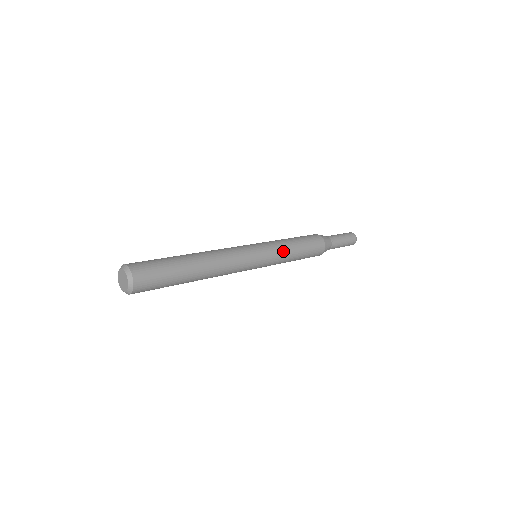
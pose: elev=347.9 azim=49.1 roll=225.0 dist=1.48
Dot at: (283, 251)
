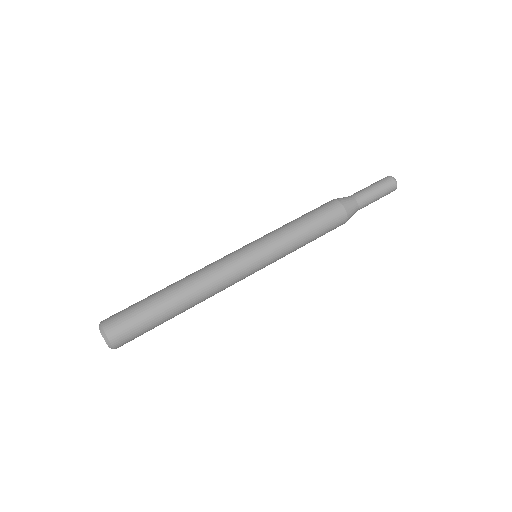
Dot at: (289, 253)
